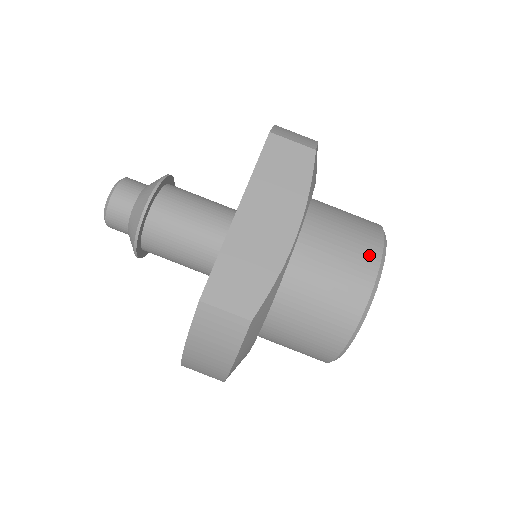
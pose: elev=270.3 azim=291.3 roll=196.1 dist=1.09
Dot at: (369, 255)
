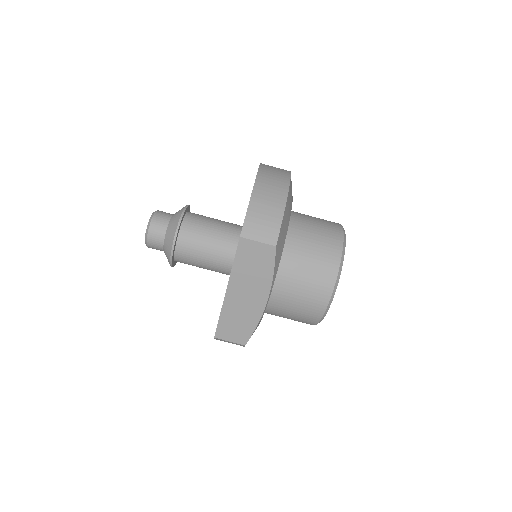
Dot at: (323, 292)
